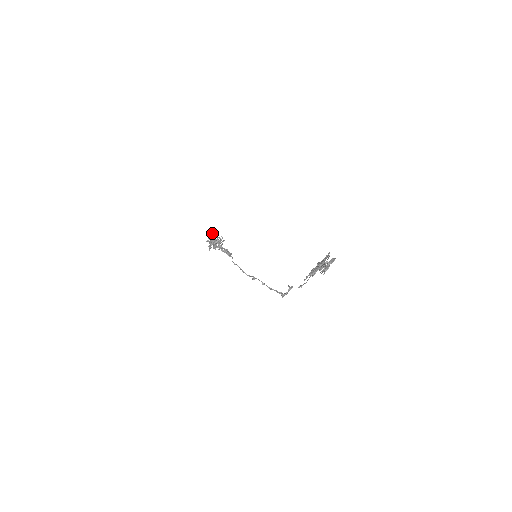
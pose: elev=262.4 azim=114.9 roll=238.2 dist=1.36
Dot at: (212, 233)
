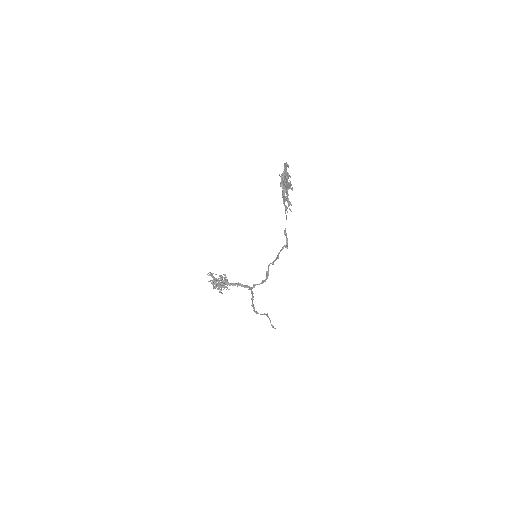
Dot at: (209, 275)
